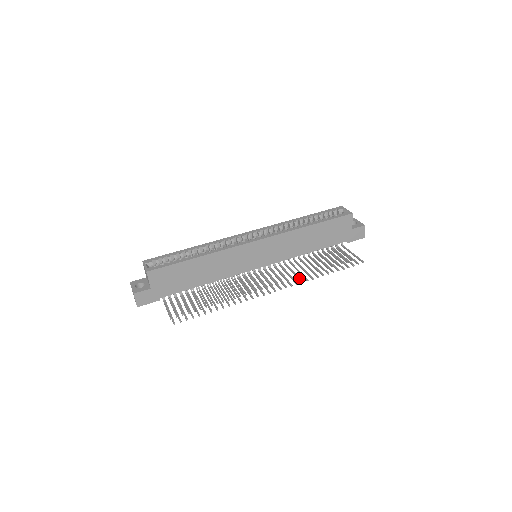
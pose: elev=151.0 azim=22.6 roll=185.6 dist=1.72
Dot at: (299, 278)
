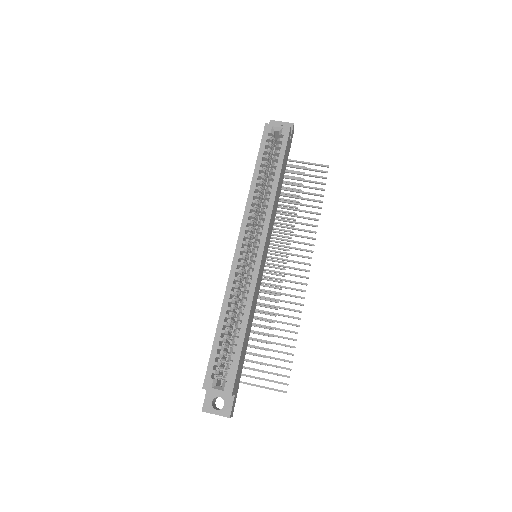
Dot at: (307, 237)
